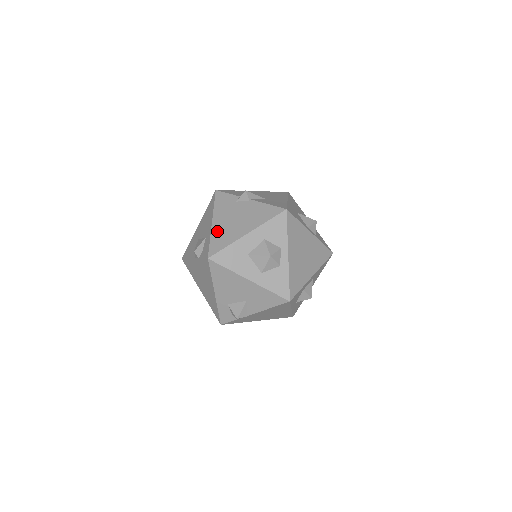
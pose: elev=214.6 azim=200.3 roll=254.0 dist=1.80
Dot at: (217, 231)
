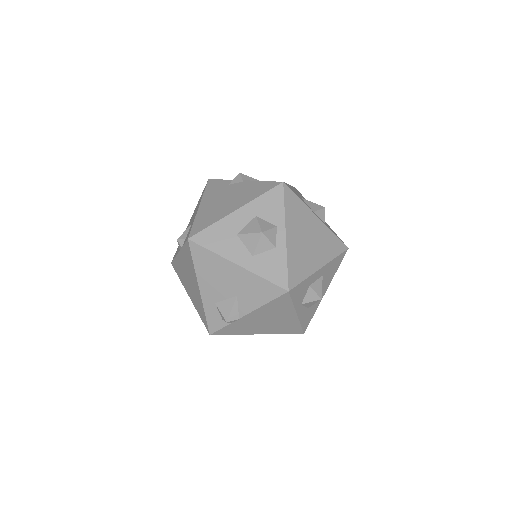
Dot at: (203, 213)
